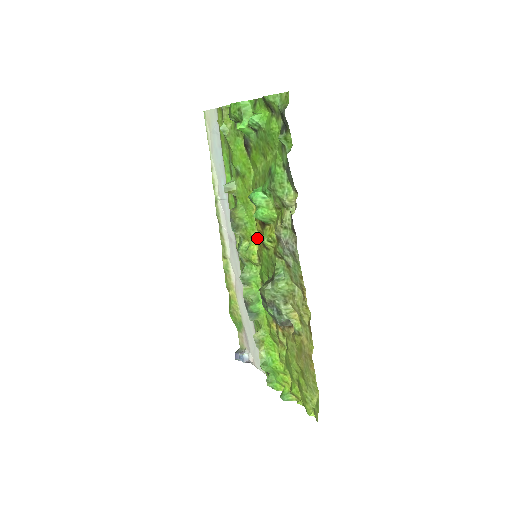
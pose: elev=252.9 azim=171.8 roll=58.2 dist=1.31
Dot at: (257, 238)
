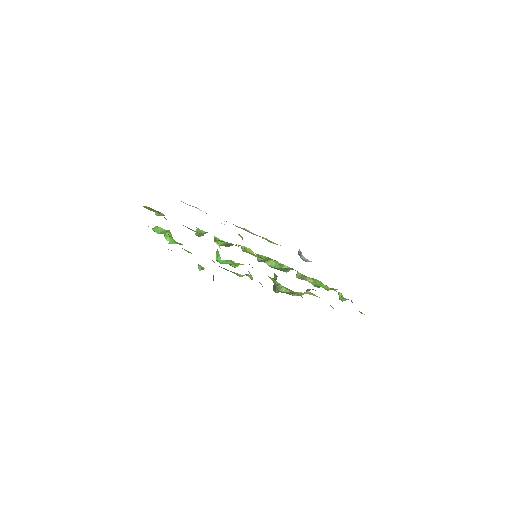
Dot at: occluded
